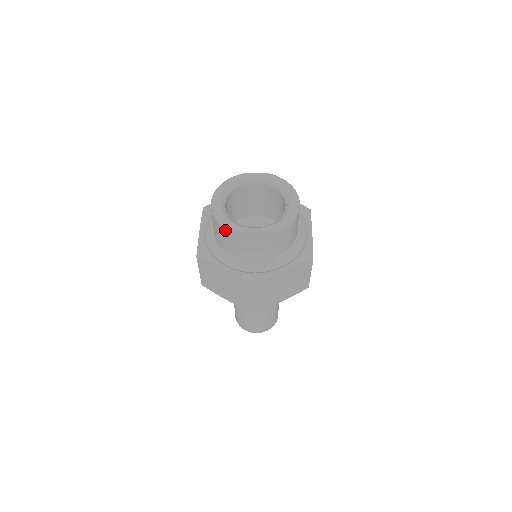
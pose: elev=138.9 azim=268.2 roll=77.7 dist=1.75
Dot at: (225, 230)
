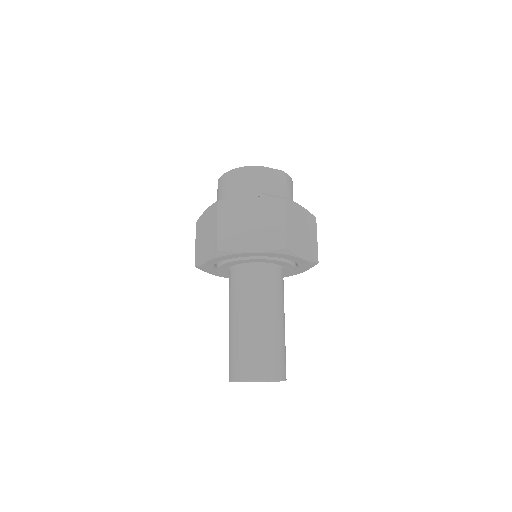
Dot at: (246, 169)
